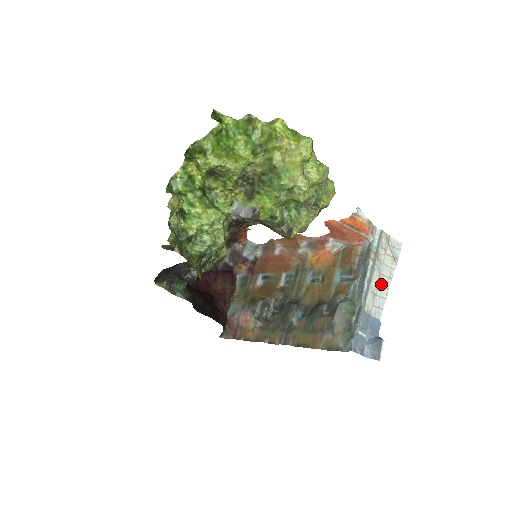
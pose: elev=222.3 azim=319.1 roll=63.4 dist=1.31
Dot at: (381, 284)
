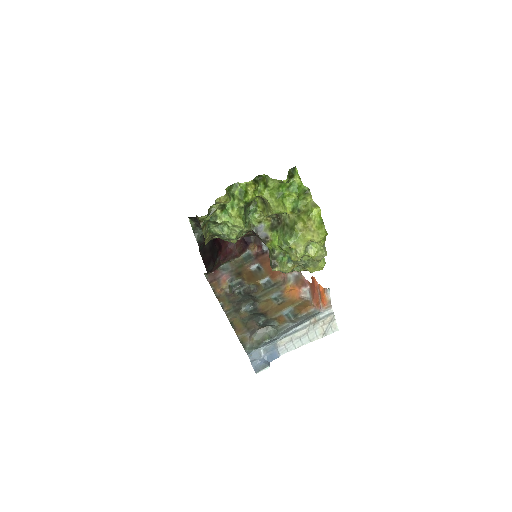
Dot at: (302, 339)
